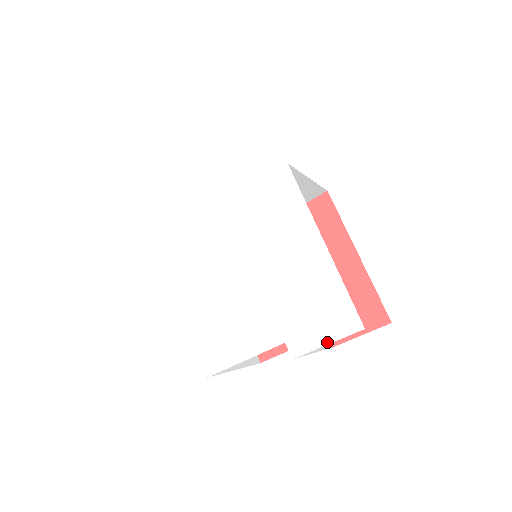
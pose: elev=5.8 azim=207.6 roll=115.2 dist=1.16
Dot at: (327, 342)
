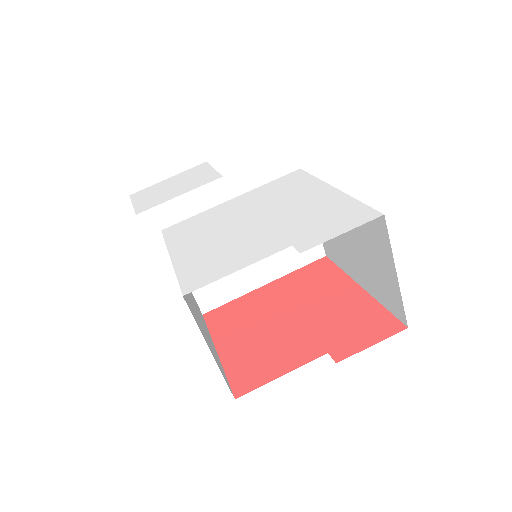
Dot at: (342, 232)
